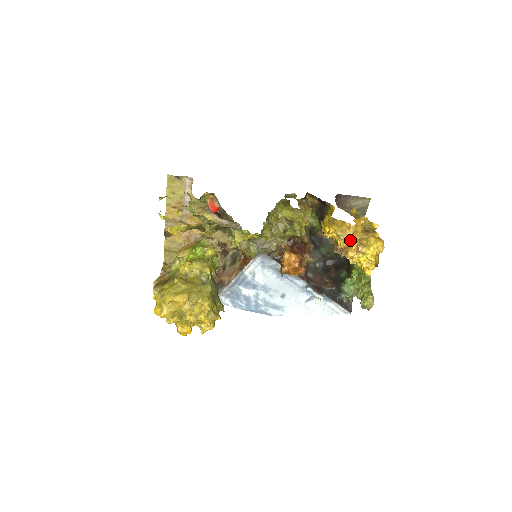
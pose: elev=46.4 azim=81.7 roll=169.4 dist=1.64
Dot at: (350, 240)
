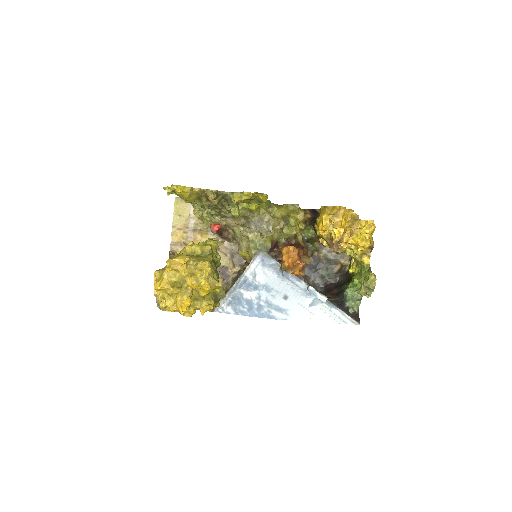
Dot at: occluded
